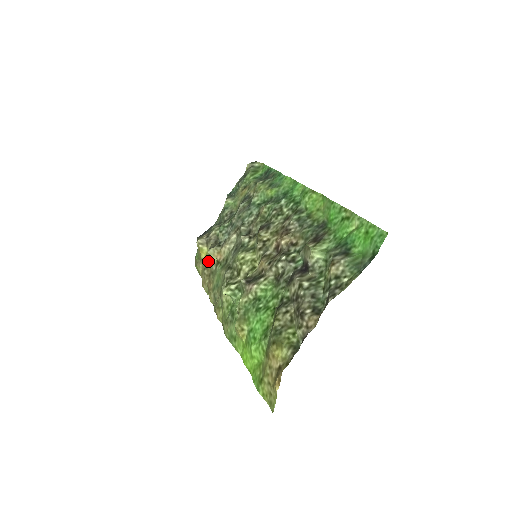
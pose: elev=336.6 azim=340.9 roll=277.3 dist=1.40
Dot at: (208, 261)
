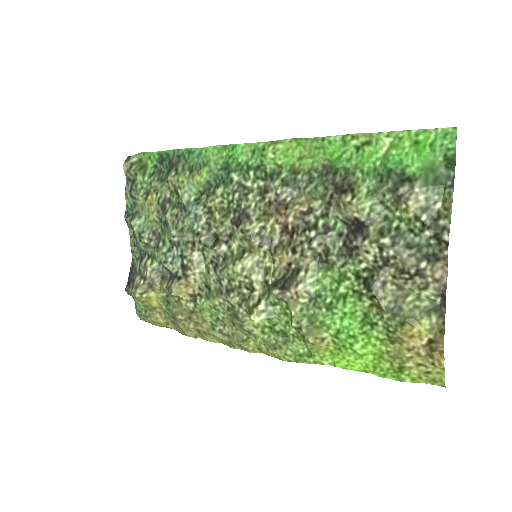
Dot at: (169, 304)
